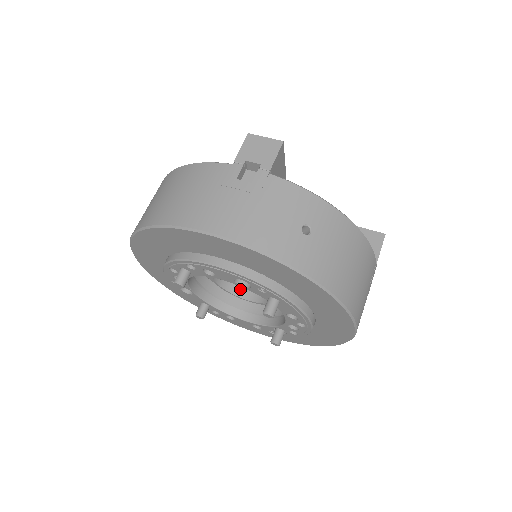
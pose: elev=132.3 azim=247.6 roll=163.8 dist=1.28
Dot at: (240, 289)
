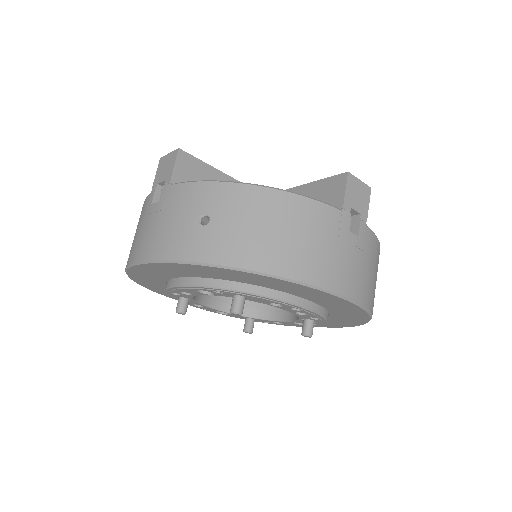
Dot at: occluded
